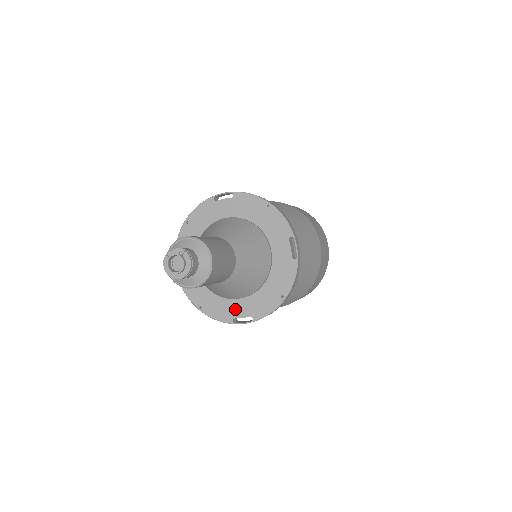
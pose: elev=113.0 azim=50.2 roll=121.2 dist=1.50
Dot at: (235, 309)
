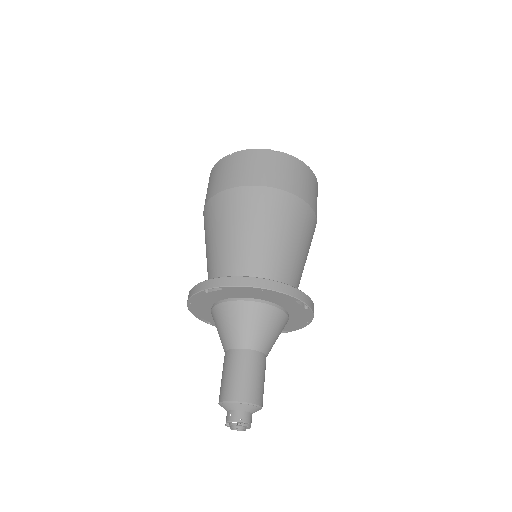
Dot at: occluded
